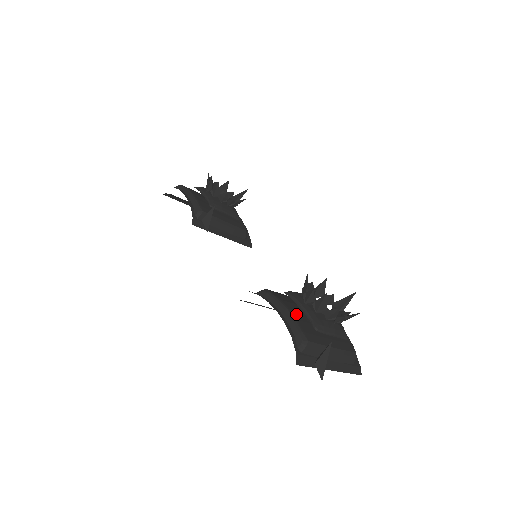
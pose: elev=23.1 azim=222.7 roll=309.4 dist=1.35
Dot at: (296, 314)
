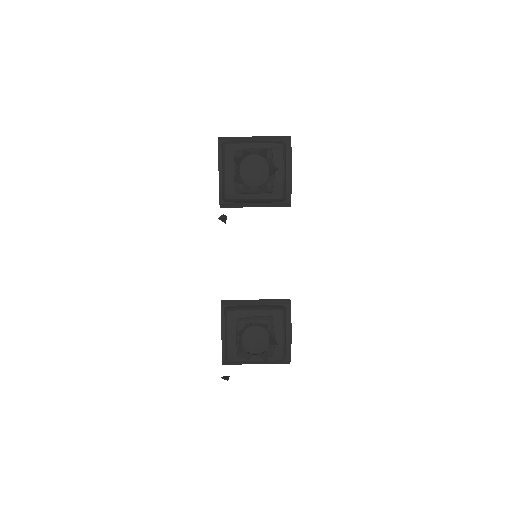
Dot at: (233, 341)
